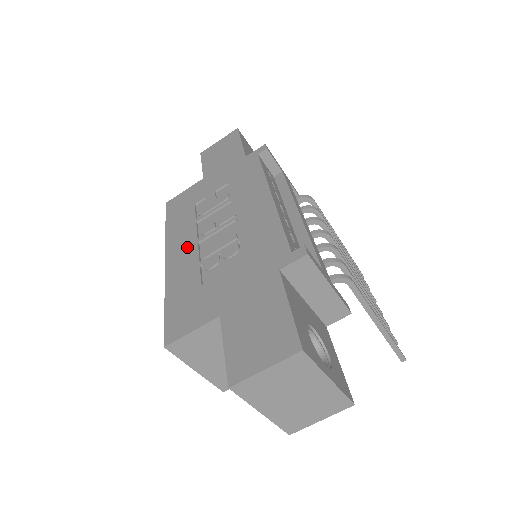
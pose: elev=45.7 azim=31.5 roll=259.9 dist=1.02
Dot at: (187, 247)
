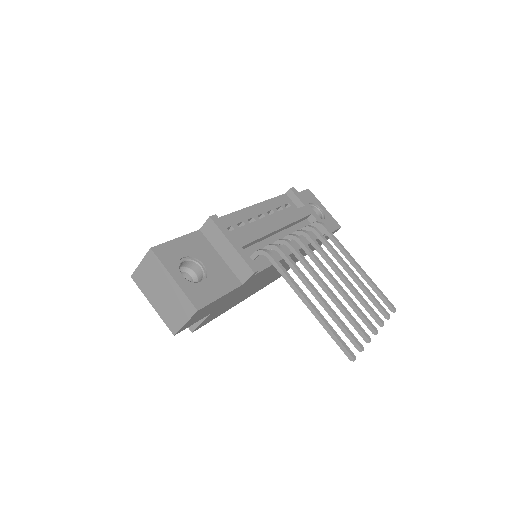
Dot at: occluded
